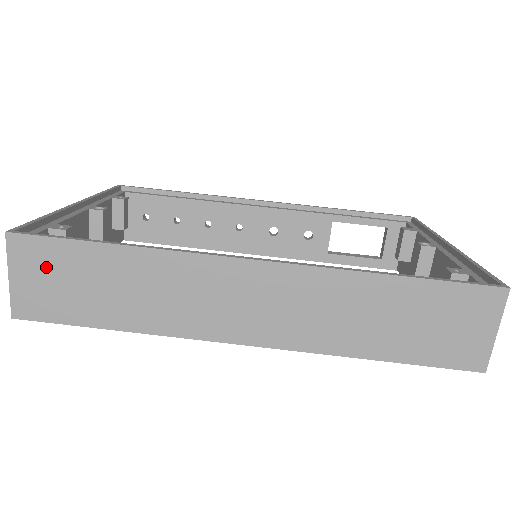
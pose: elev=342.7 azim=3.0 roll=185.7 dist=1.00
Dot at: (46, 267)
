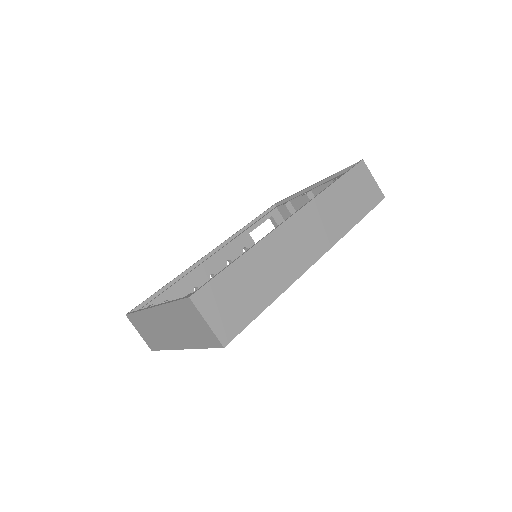
Dot at: (220, 299)
